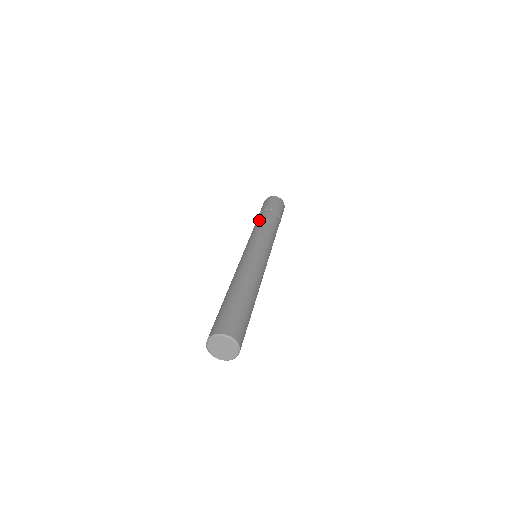
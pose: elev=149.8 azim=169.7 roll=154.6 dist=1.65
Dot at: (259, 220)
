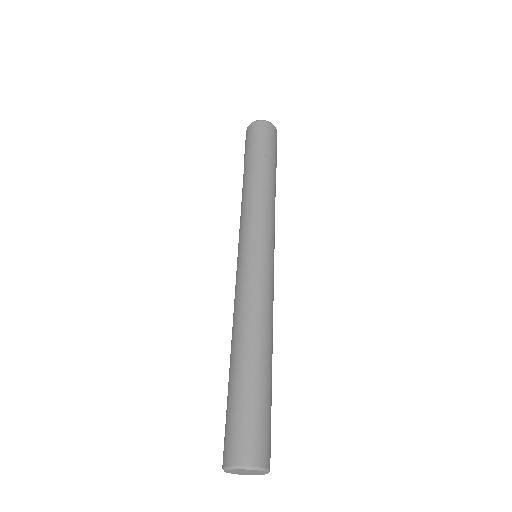
Dot at: (257, 180)
